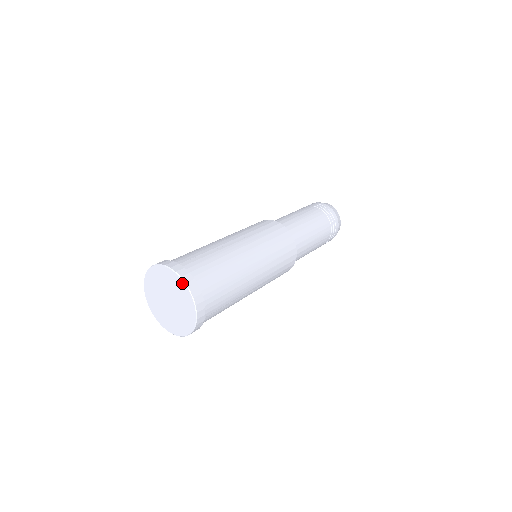
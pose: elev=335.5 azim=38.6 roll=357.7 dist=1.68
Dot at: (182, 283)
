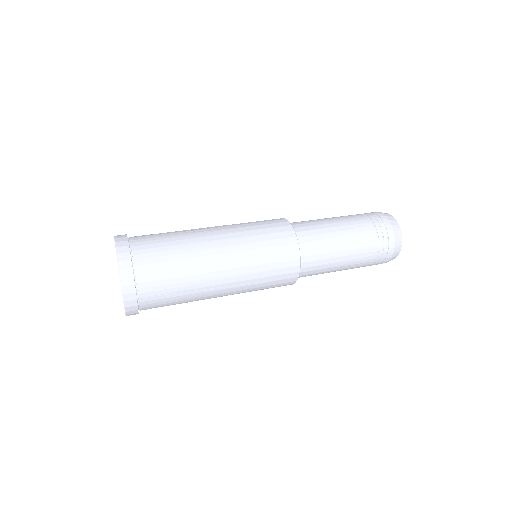
Dot at: (116, 254)
